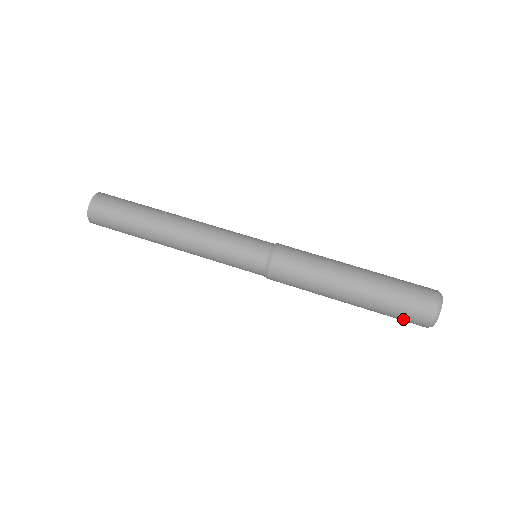
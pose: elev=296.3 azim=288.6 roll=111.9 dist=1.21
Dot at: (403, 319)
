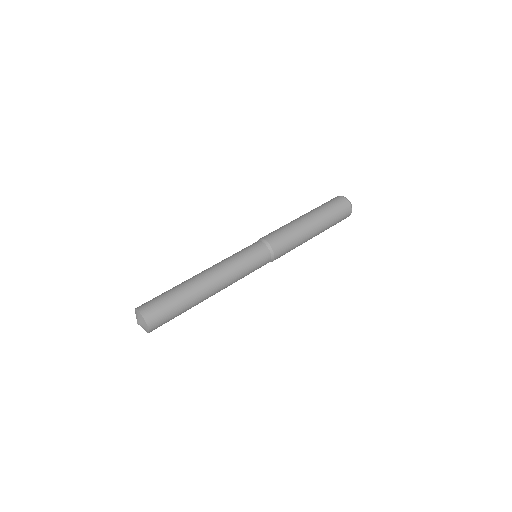
Dot at: (340, 212)
